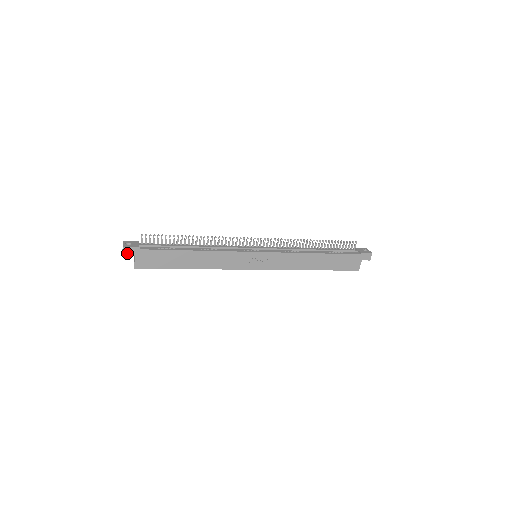
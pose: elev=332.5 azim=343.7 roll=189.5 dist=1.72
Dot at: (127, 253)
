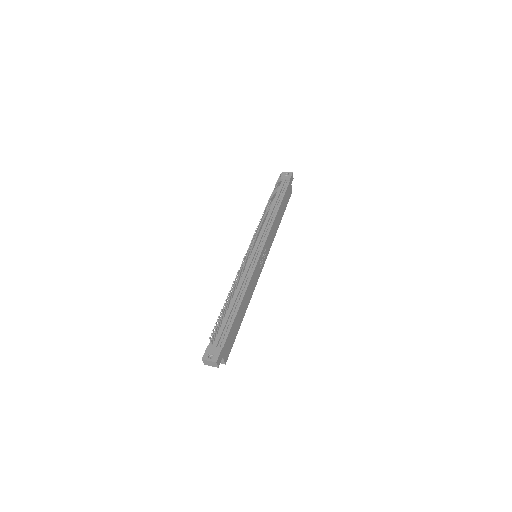
Dot at: (219, 362)
